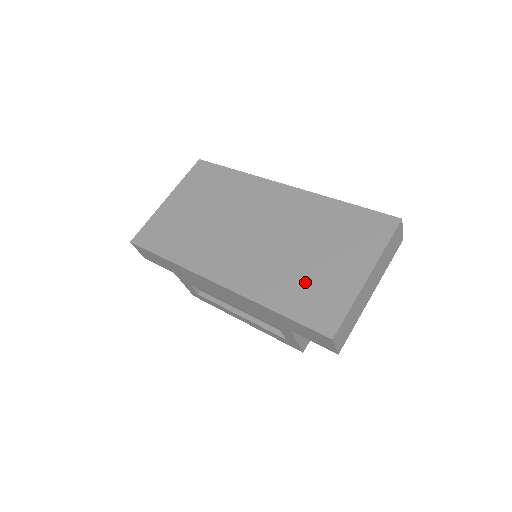
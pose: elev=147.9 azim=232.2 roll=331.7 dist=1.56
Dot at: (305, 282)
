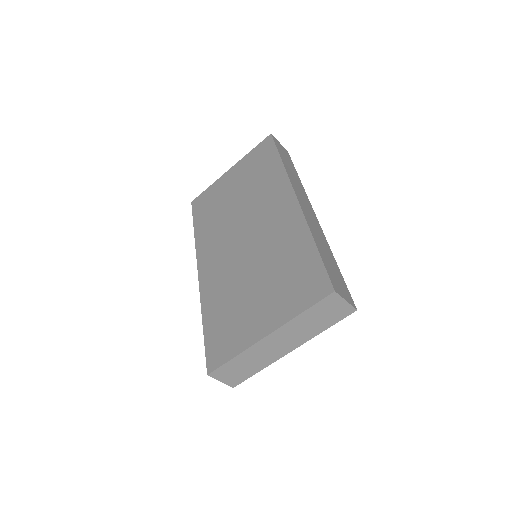
Dot at: (232, 309)
